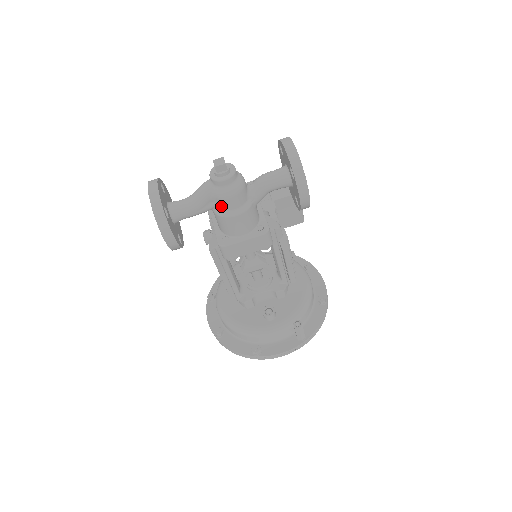
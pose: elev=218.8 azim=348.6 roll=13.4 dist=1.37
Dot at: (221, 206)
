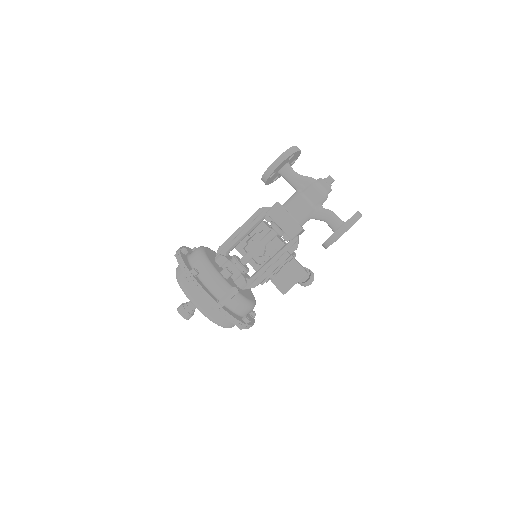
Dot at: (306, 190)
